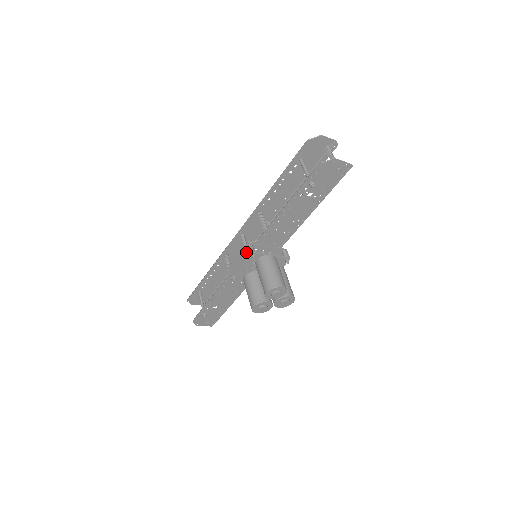
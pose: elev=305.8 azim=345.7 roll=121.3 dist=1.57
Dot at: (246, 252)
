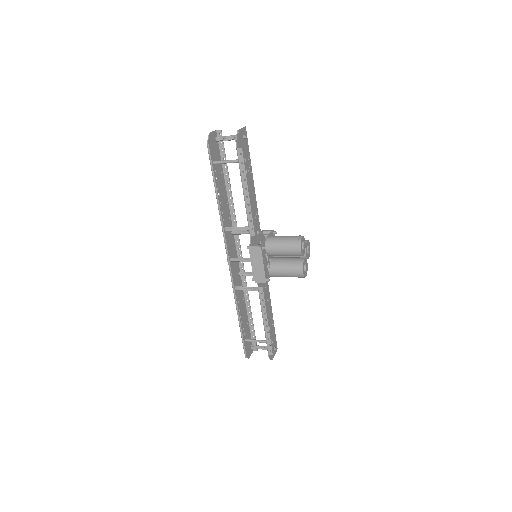
Dot at: (256, 253)
